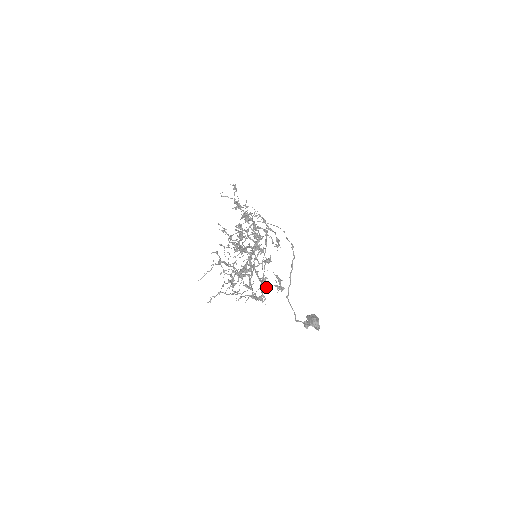
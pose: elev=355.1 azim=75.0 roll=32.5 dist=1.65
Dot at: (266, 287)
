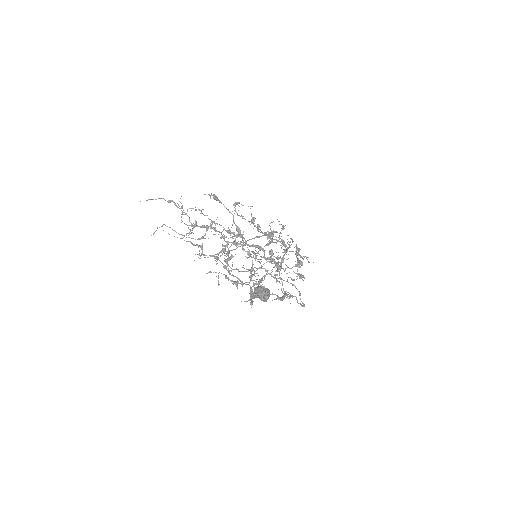
Dot at: occluded
